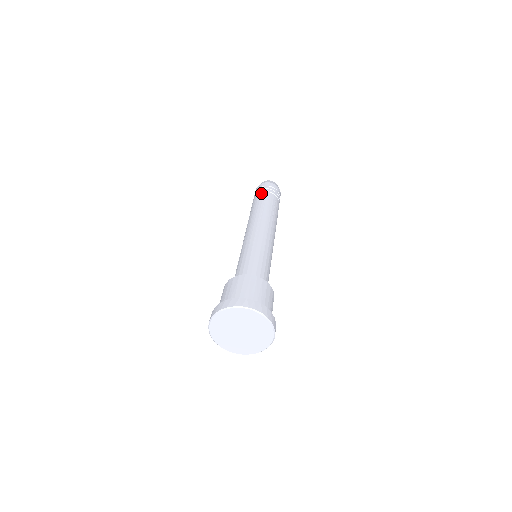
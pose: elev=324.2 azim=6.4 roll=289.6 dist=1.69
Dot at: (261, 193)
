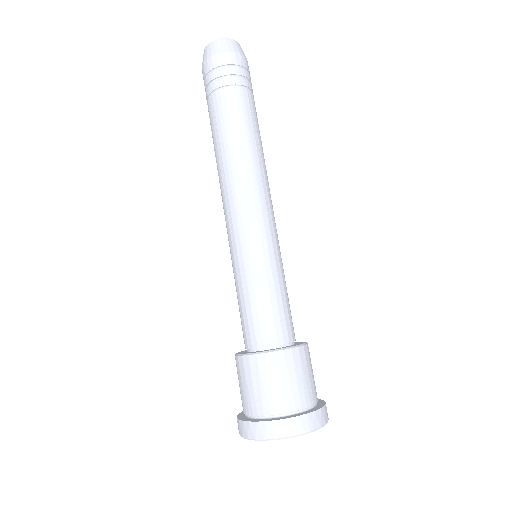
Dot at: (225, 92)
